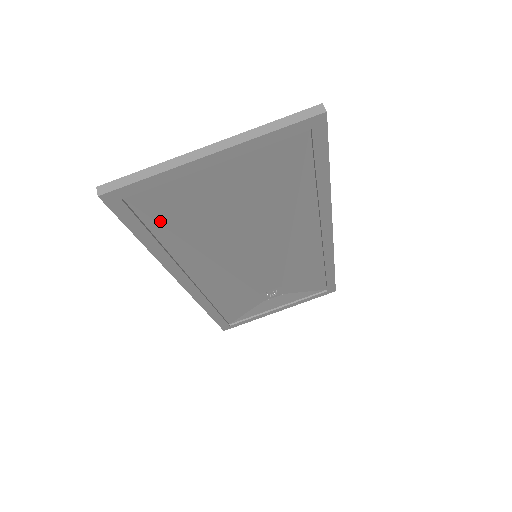
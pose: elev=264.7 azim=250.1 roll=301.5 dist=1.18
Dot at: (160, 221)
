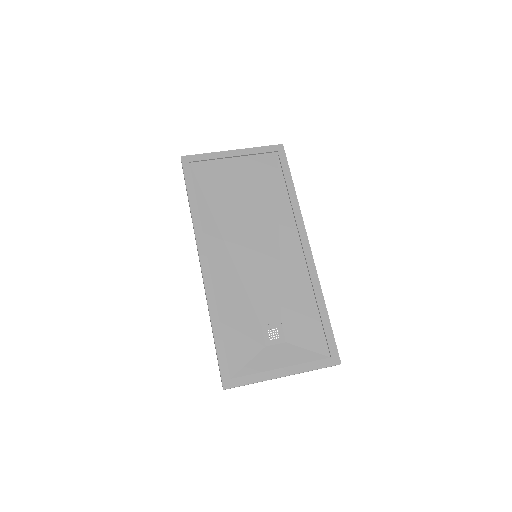
Dot at: (202, 188)
